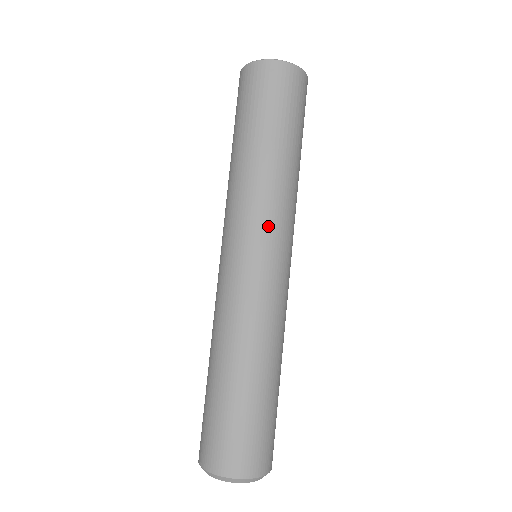
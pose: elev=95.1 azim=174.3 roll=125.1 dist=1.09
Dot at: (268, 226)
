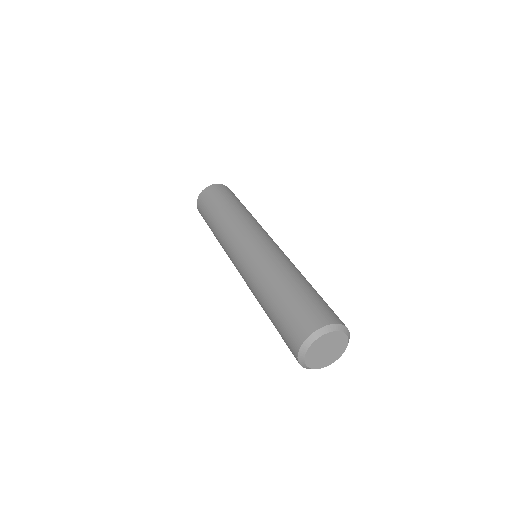
Dot at: (236, 235)
